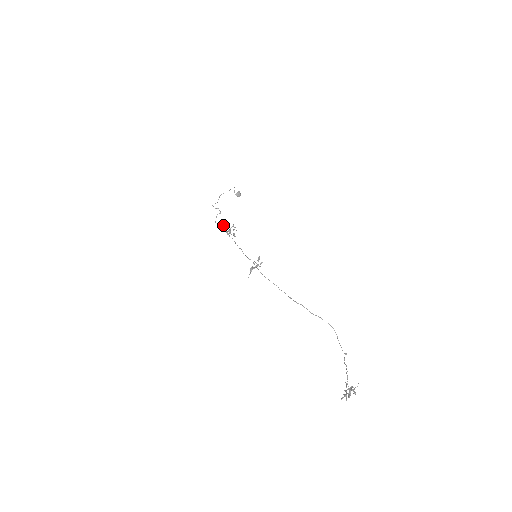
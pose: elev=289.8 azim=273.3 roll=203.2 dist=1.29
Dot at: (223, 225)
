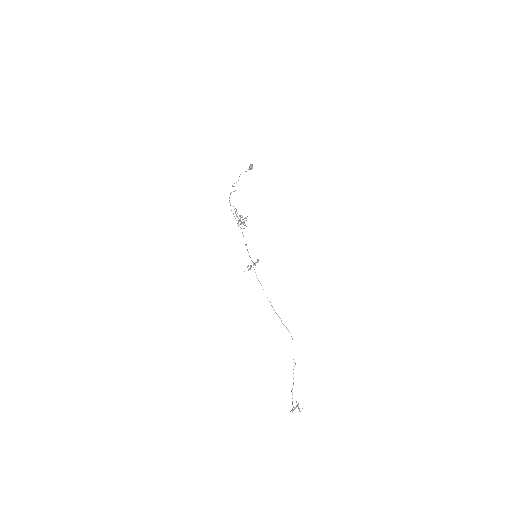
Dot at: occluded
